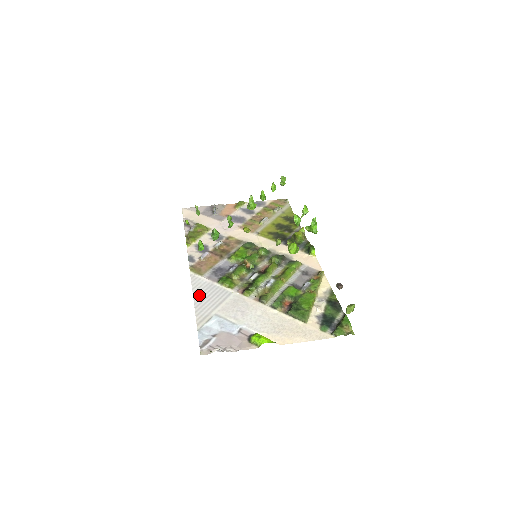
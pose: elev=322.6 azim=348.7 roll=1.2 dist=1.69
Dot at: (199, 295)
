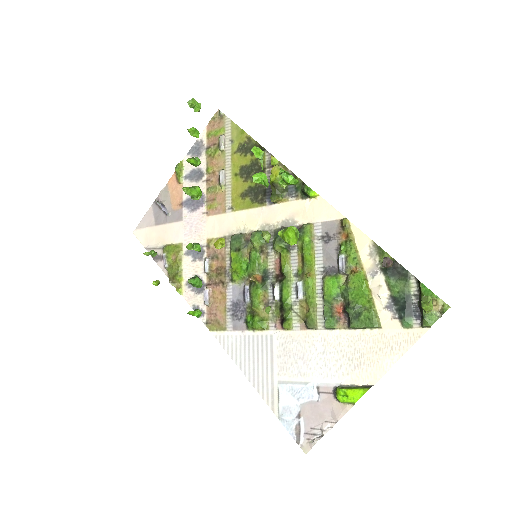
Dot at: (244, 364)
